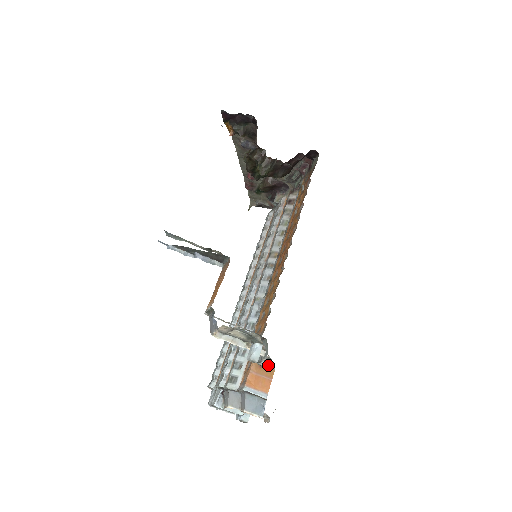
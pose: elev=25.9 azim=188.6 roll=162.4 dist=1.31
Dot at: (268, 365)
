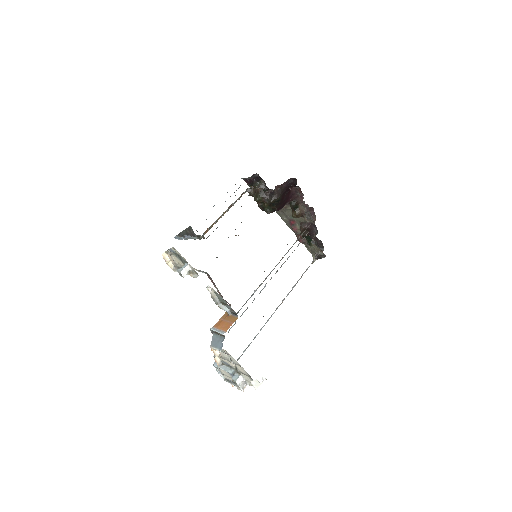
Dot at: (234, 314)
